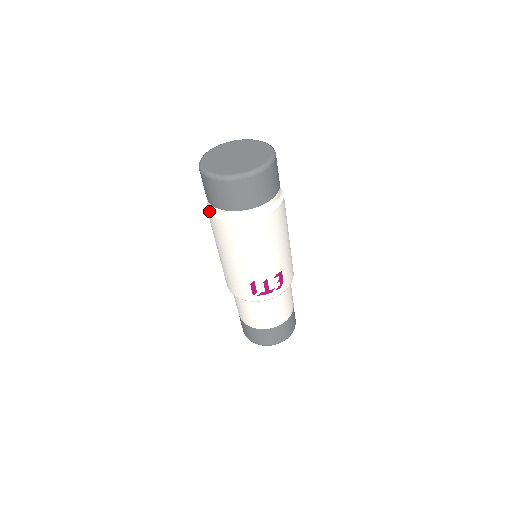
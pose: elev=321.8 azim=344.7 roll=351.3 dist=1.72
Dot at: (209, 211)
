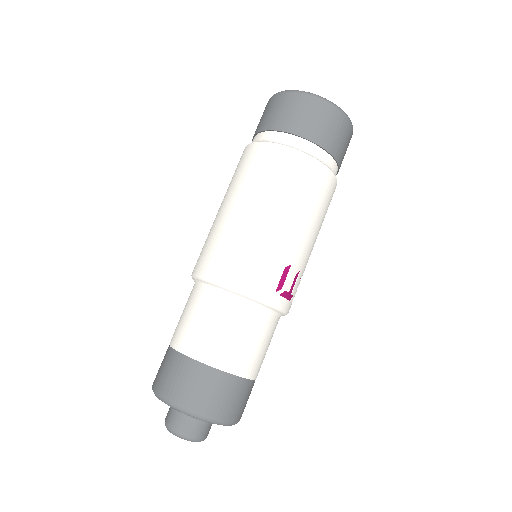
Dot at: (279, 143)
